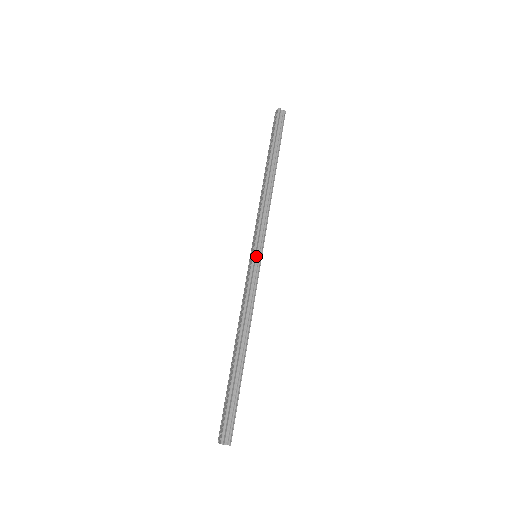
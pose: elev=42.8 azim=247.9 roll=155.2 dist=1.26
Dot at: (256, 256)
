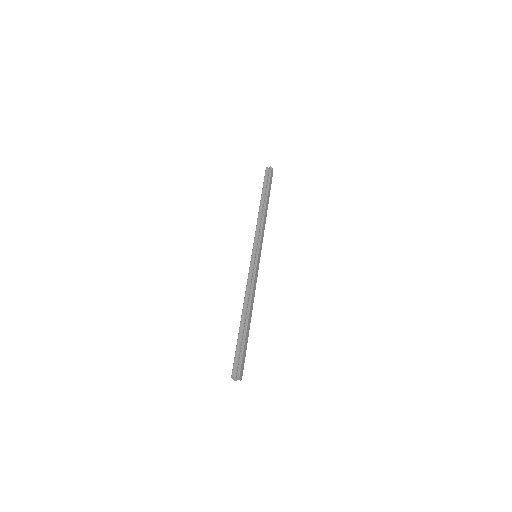
Dot at: (254, 255)
